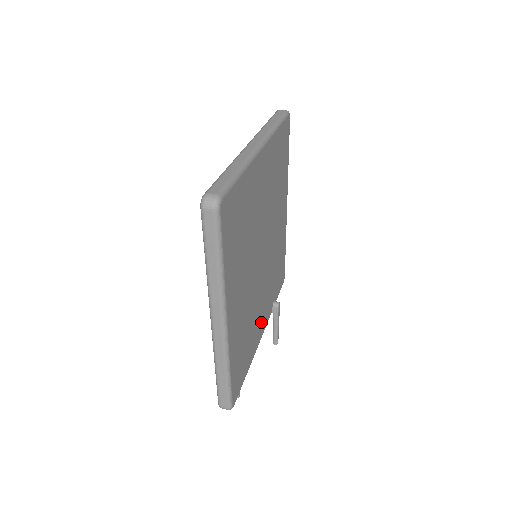
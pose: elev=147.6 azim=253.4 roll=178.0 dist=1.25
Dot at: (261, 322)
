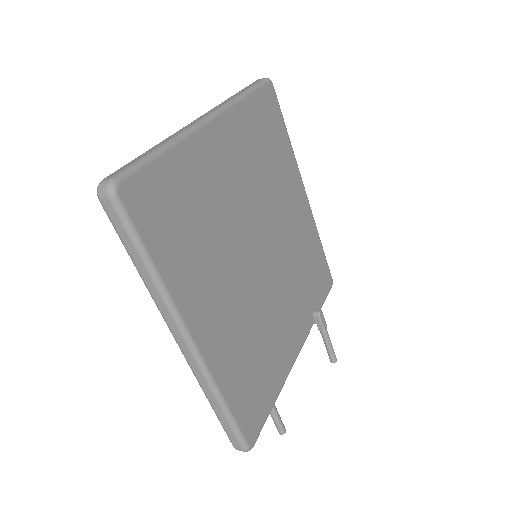
Dot at: (290, 337)
